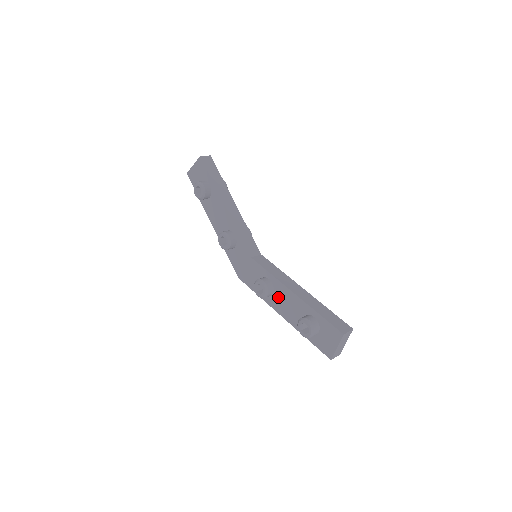
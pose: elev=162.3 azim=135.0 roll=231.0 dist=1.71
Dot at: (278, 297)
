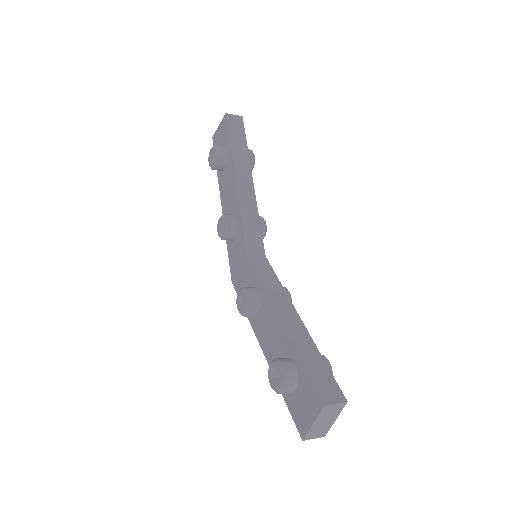
Dot at: (263, 320)
